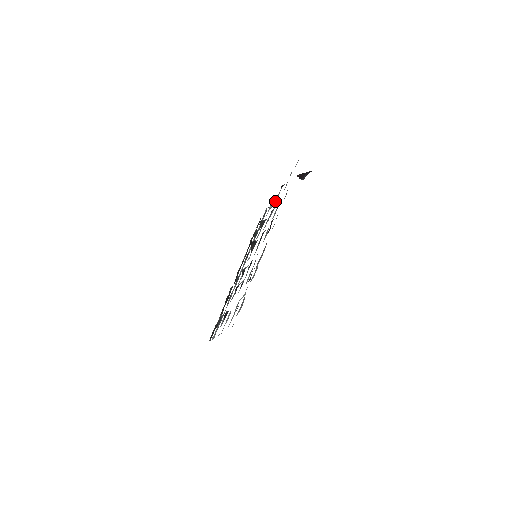
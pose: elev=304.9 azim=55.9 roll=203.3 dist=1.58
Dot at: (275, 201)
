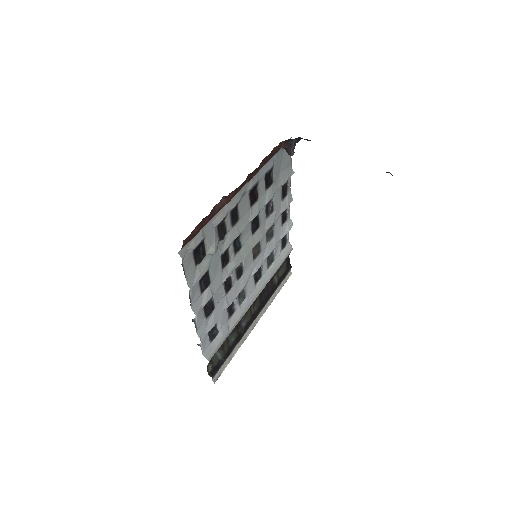
Dot at: (281, 207)
